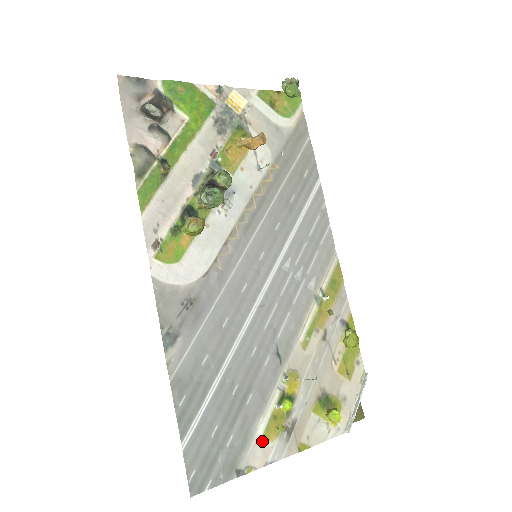
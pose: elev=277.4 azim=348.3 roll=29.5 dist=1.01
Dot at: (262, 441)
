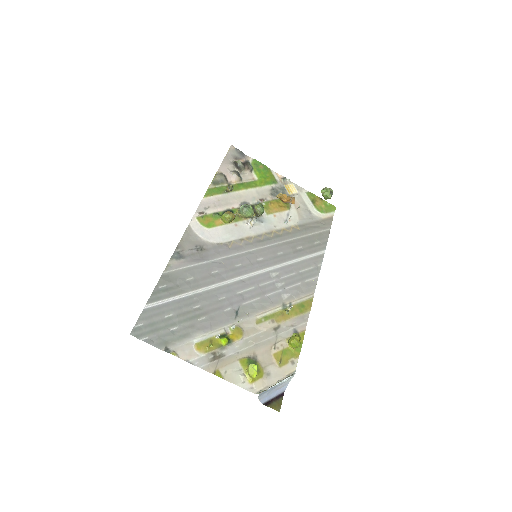
Dot at: (194, 346)
